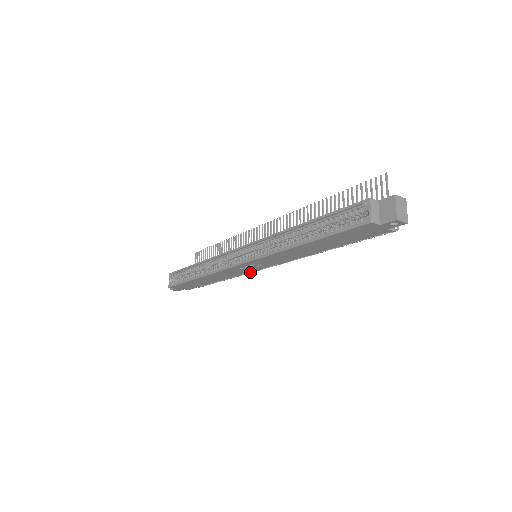
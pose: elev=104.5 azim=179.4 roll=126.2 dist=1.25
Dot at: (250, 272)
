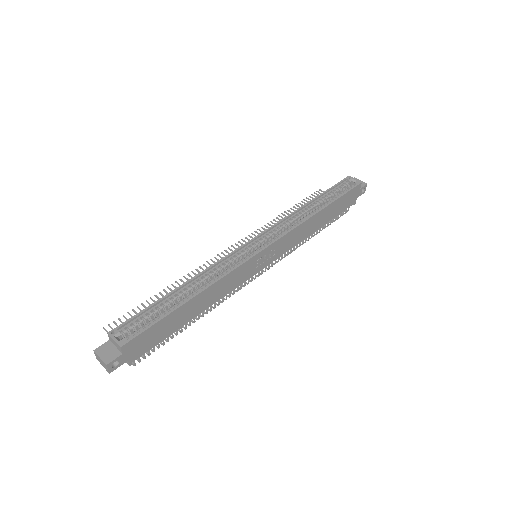
Dot at: (234, 292)
